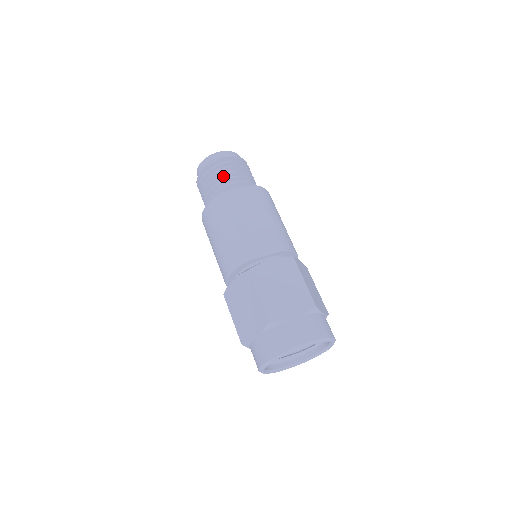
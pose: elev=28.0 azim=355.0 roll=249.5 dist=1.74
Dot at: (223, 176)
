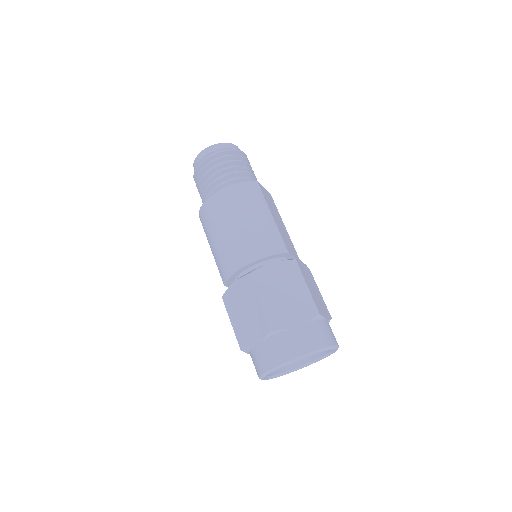
Dot at: (248, 169)
